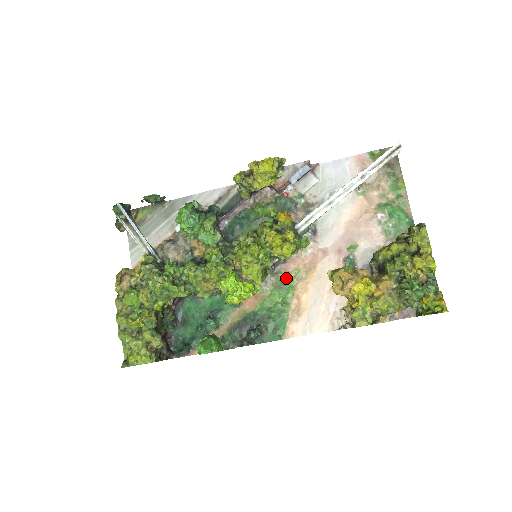
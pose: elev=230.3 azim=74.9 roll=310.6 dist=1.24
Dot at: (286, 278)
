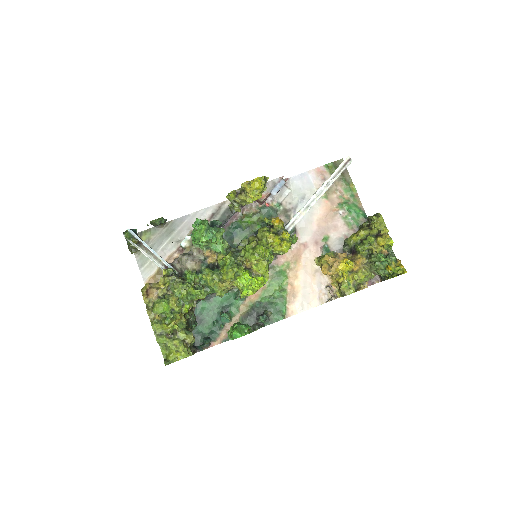
Dot at: (279, 270)
